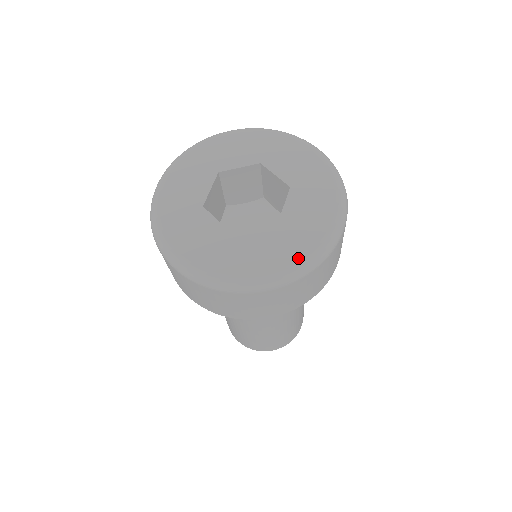
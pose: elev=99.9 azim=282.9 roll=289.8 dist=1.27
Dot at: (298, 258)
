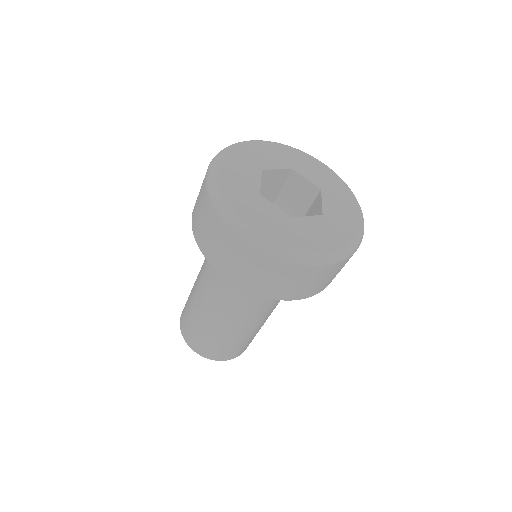
Dot at: (280, 241)
